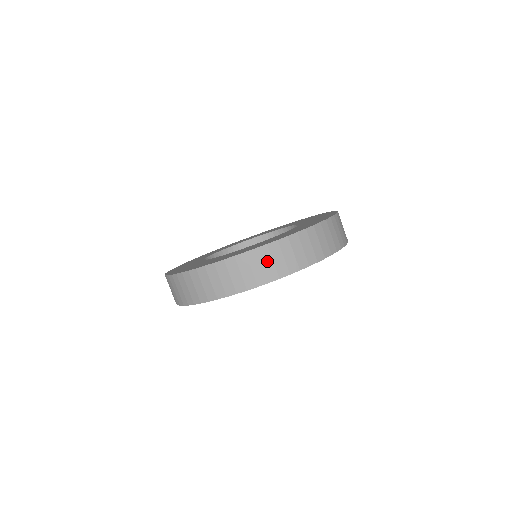
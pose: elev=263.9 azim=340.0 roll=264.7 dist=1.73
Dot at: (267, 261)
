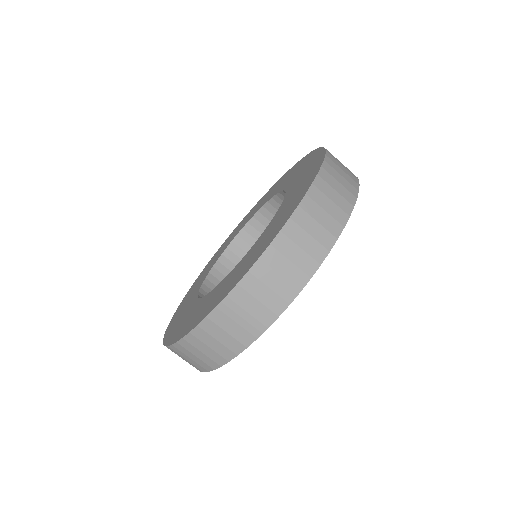
Dot at: (261, 292)
